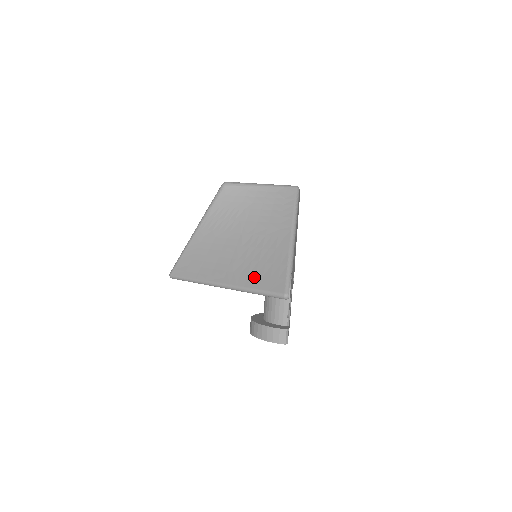
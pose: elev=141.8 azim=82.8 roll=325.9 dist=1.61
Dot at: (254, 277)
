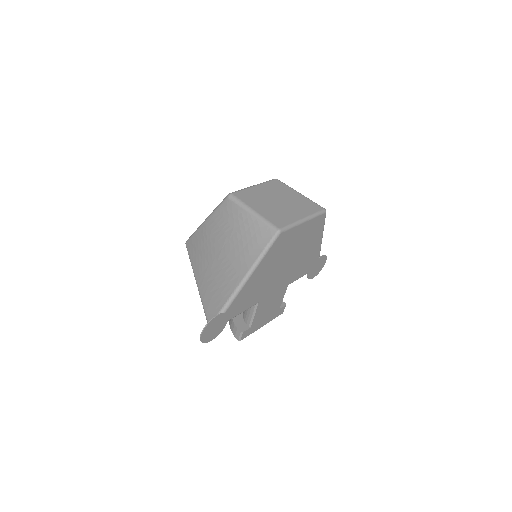
Dot at: (208, 294)
